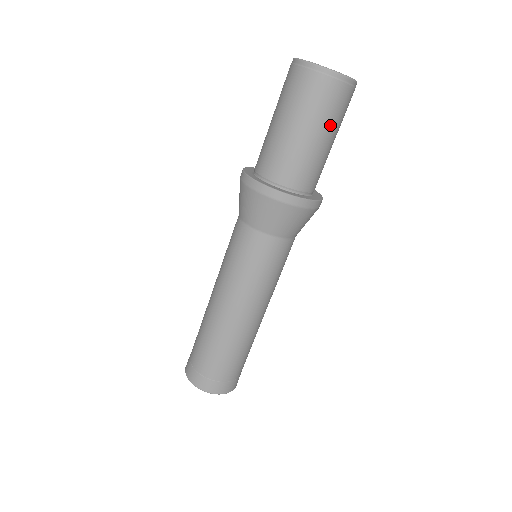
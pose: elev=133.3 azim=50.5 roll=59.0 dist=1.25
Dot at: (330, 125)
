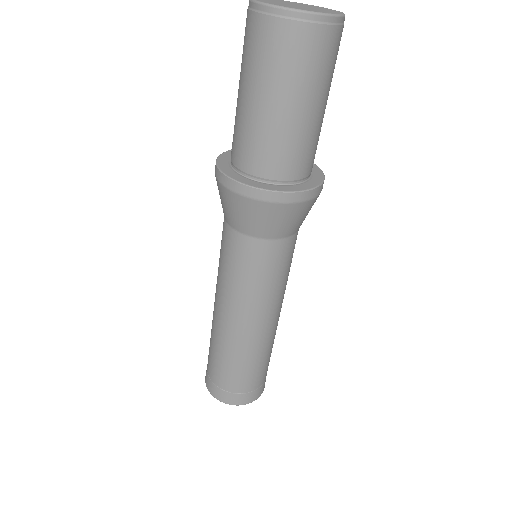
Dot at: (287, 86)
